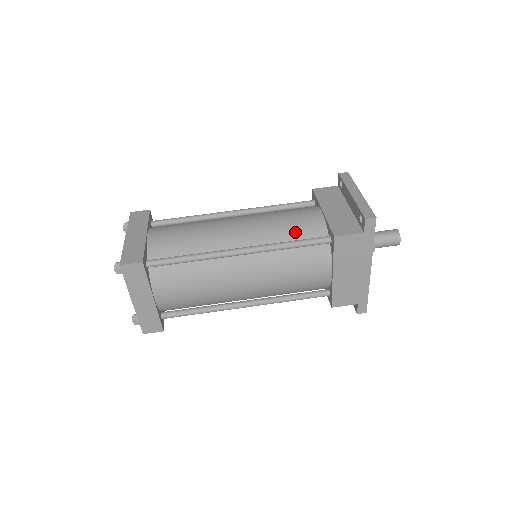
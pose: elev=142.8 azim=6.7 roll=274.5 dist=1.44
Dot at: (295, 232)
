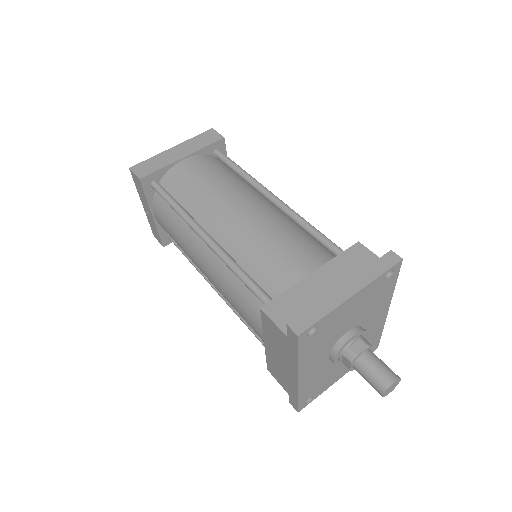
Dot at: (261, 267)
